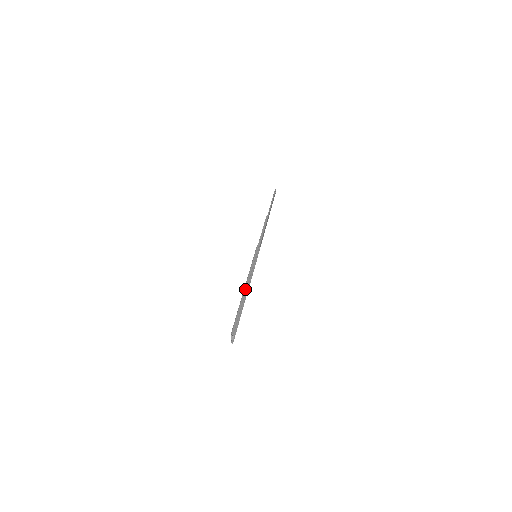
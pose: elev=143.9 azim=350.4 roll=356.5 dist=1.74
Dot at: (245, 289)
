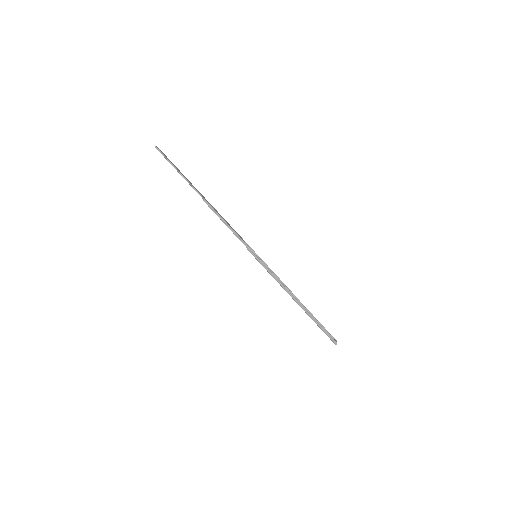
Dot at: (297, 303)
